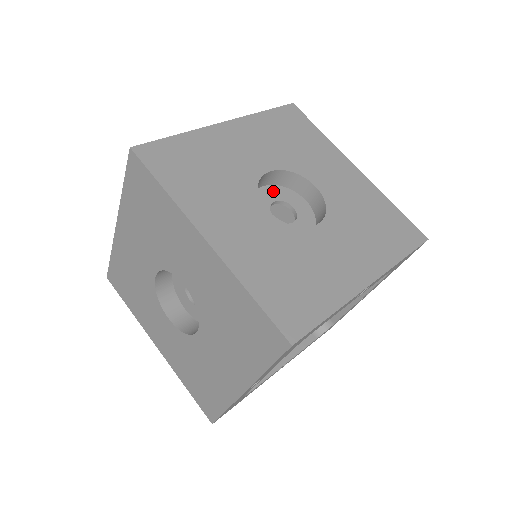
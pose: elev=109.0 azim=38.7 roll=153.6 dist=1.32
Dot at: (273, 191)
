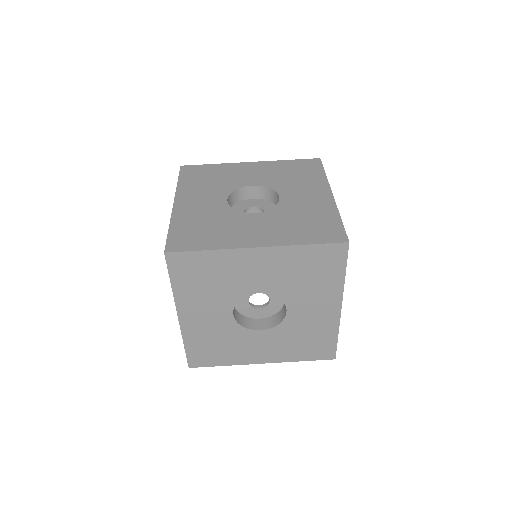
Dot at: occluded
